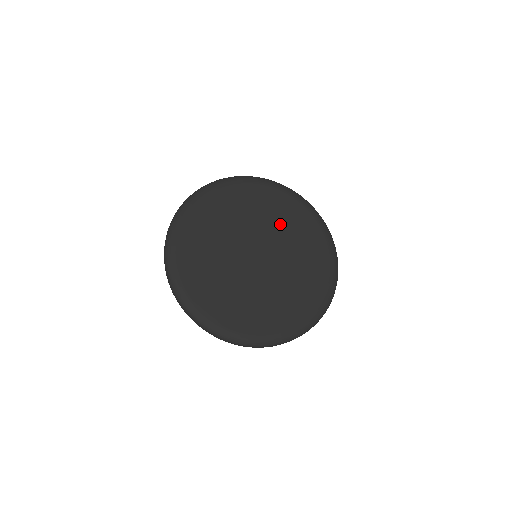
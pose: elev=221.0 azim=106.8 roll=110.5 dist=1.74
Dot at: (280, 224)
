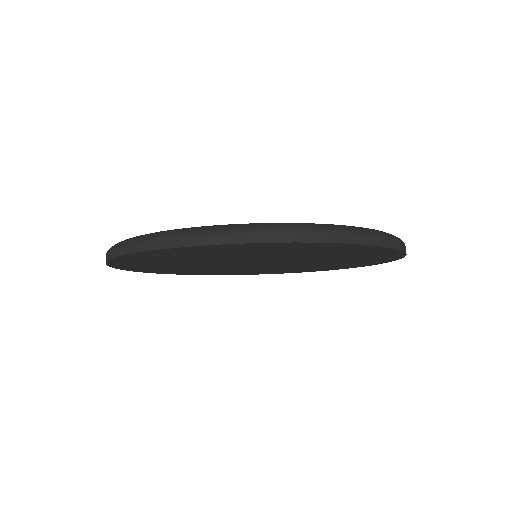
Dot at: occluded
